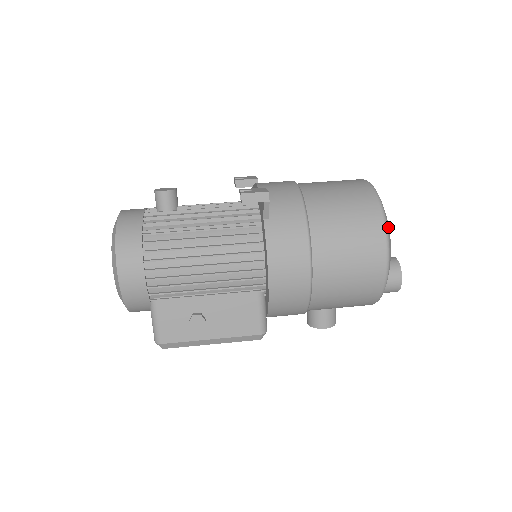
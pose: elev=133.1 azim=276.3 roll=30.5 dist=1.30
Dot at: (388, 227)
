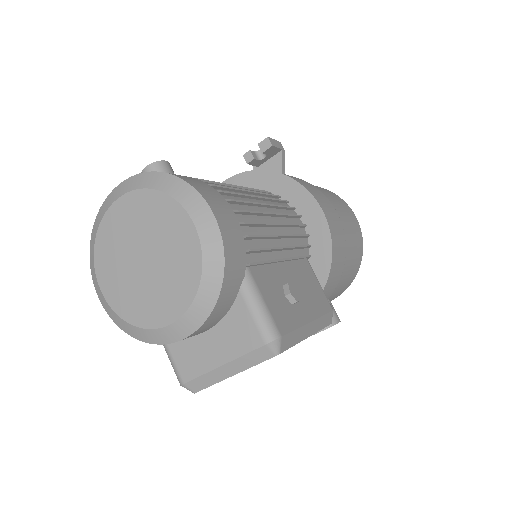
Dot at: occluded
